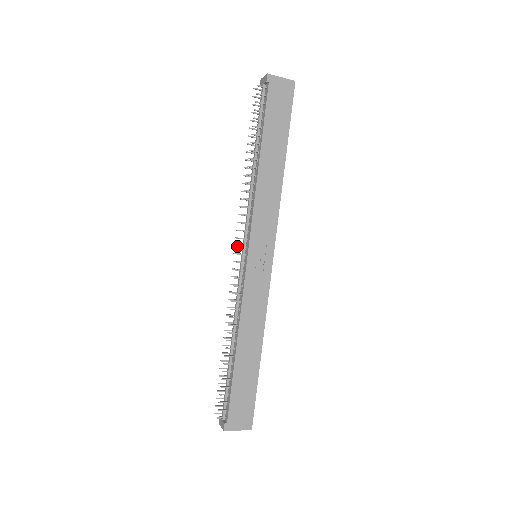
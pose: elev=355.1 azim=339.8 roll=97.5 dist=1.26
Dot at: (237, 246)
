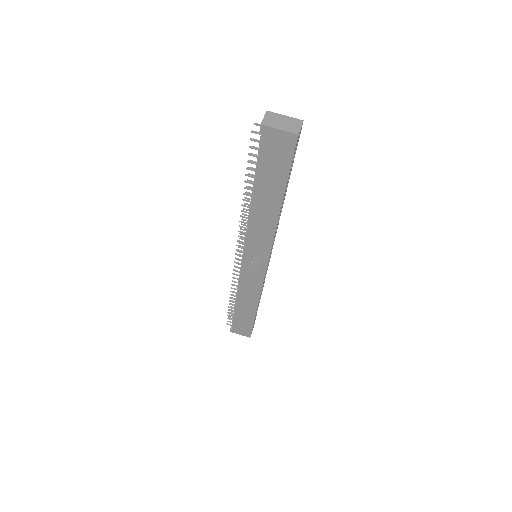
Dot at: occluded
